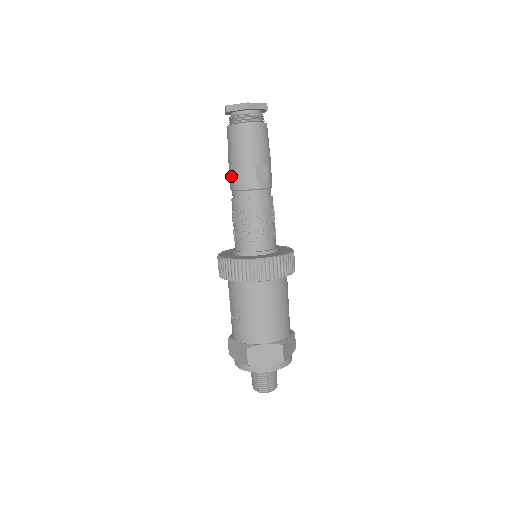
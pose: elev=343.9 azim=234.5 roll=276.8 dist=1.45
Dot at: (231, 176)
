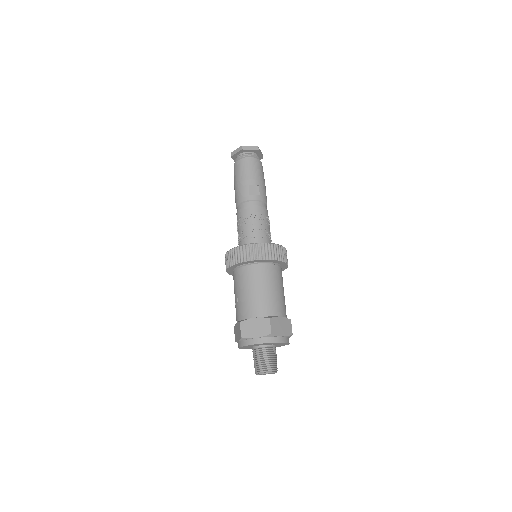
Dot at: (235, 198)
